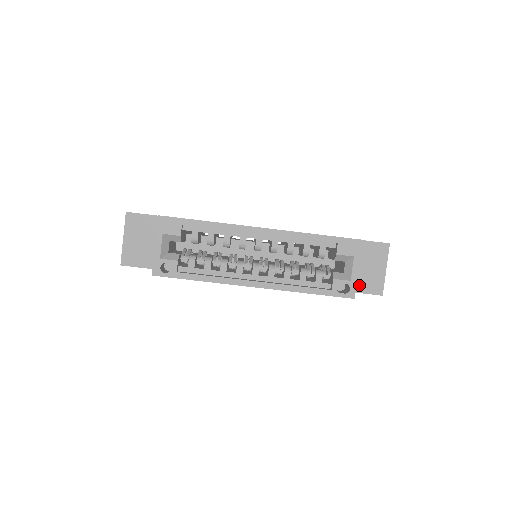
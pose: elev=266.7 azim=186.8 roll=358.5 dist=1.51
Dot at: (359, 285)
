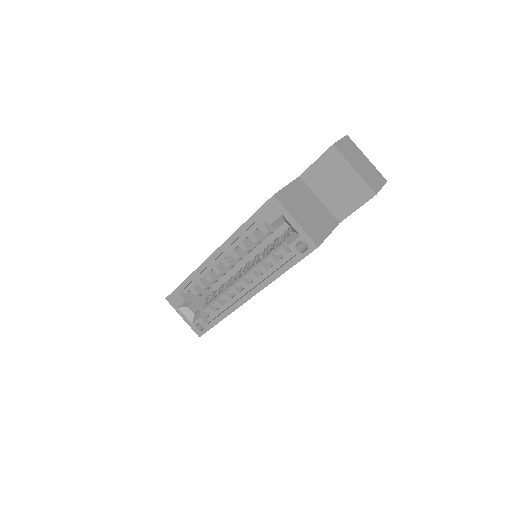
Dot at: (347, 205)
